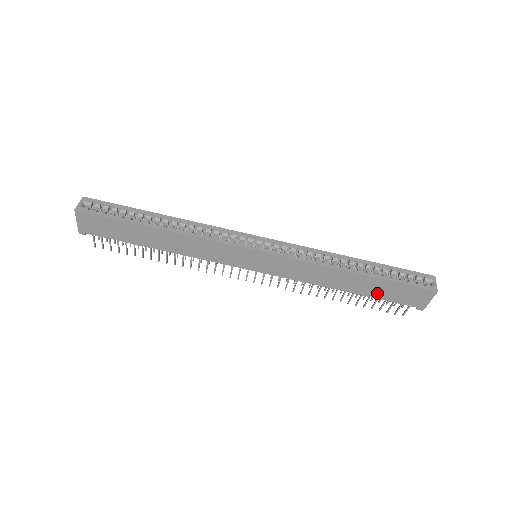
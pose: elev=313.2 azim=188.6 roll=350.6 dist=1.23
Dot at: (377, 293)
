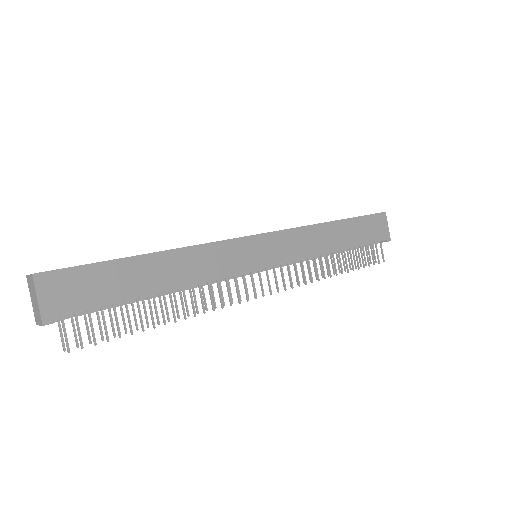
Dot at: (358, 238)
